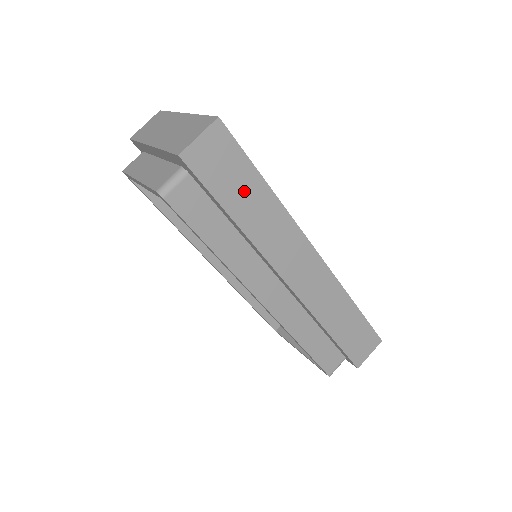
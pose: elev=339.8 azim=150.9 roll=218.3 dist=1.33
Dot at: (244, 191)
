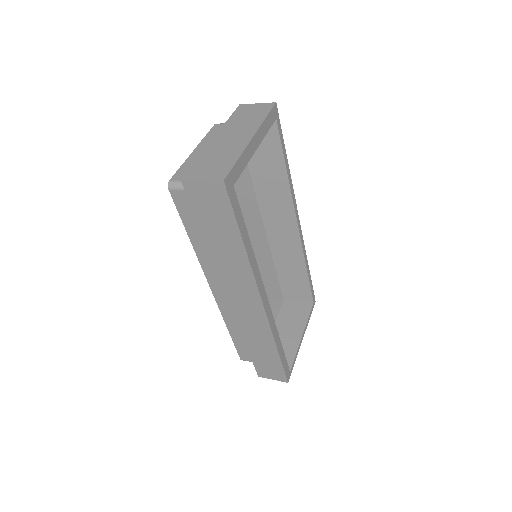
Dot at: (222, 232)
